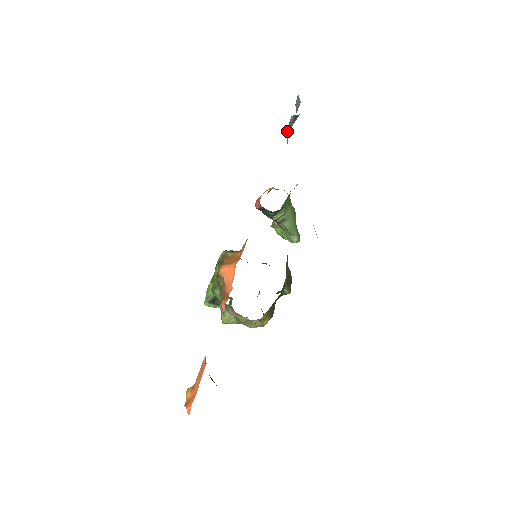
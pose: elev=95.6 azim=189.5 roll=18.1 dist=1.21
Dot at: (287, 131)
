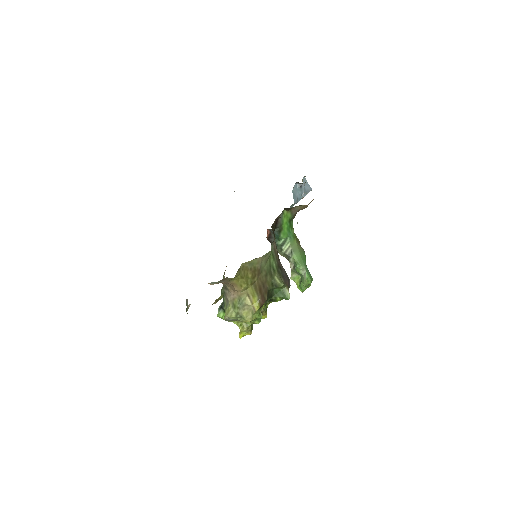
Dot at: (294, 193)
